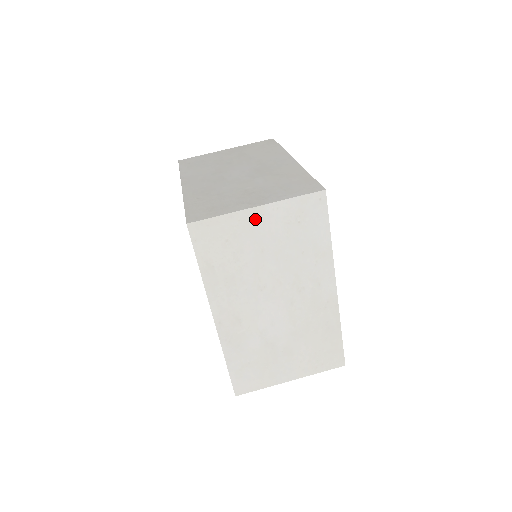
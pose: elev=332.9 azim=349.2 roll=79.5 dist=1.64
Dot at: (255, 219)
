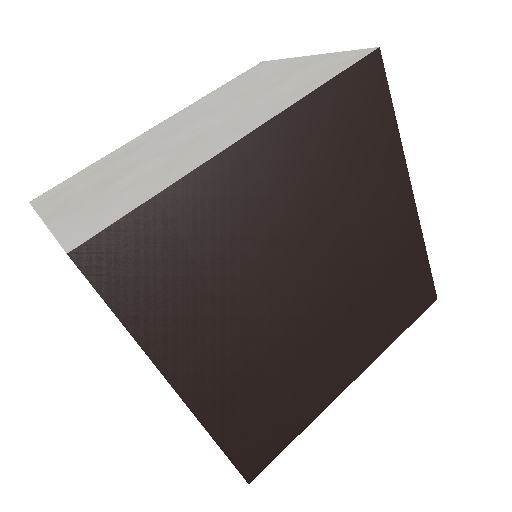
Dot at: occluded
